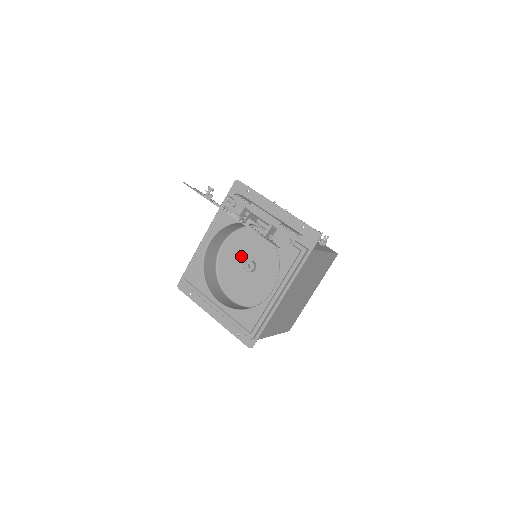
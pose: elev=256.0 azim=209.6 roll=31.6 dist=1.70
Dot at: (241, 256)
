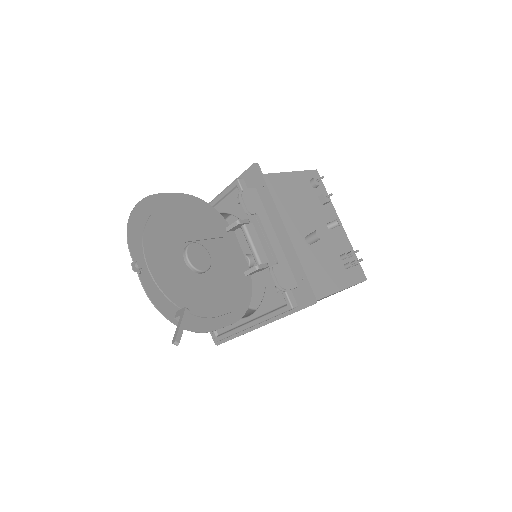
Dot at: (244, 242)
